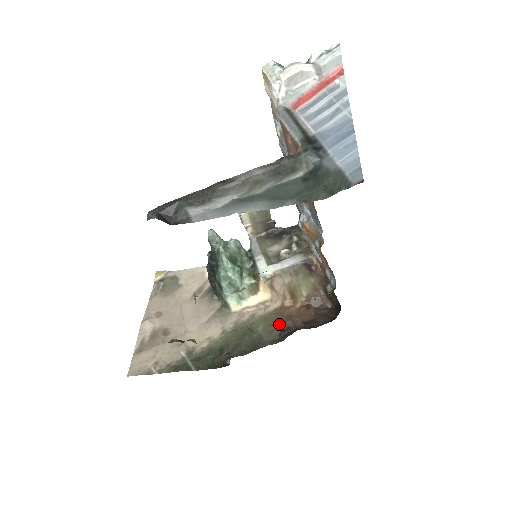
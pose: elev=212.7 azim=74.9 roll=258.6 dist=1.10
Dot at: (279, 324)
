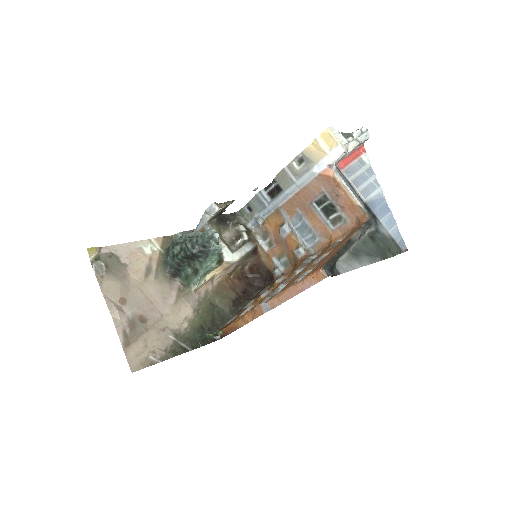
Dot at: (229, 297)
